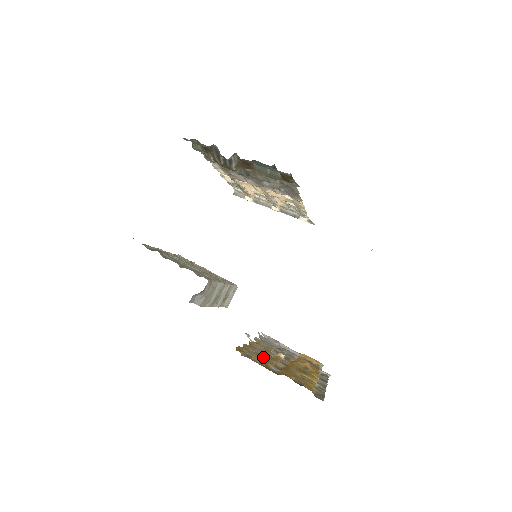
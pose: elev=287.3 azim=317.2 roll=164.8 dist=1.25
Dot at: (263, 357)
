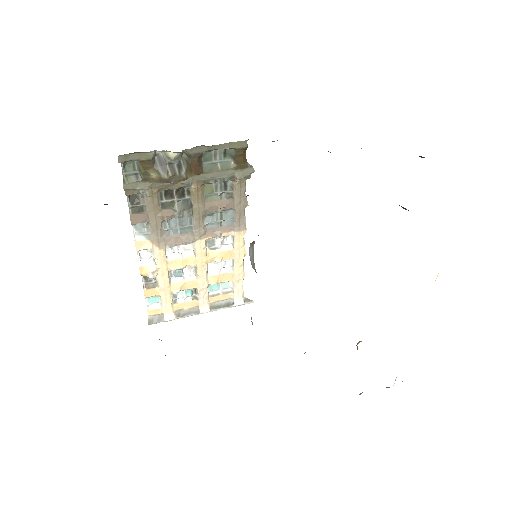
Dot at: occluded
